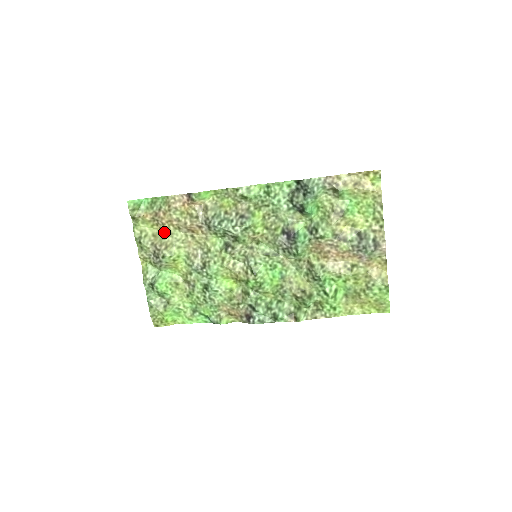
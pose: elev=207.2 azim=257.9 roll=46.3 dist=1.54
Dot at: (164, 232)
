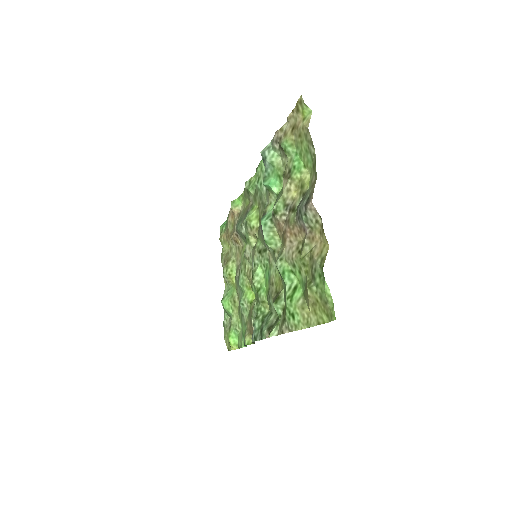
Dot at: occluded
